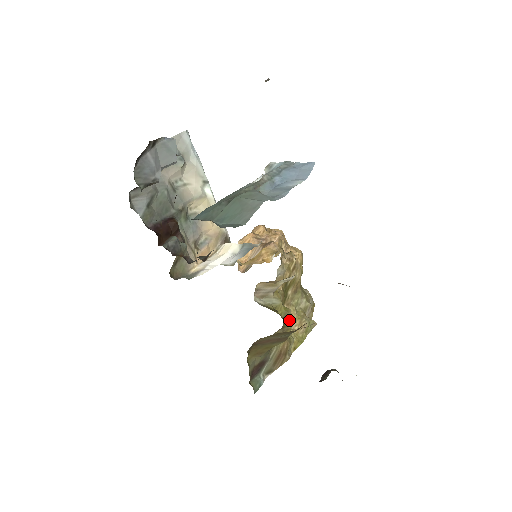
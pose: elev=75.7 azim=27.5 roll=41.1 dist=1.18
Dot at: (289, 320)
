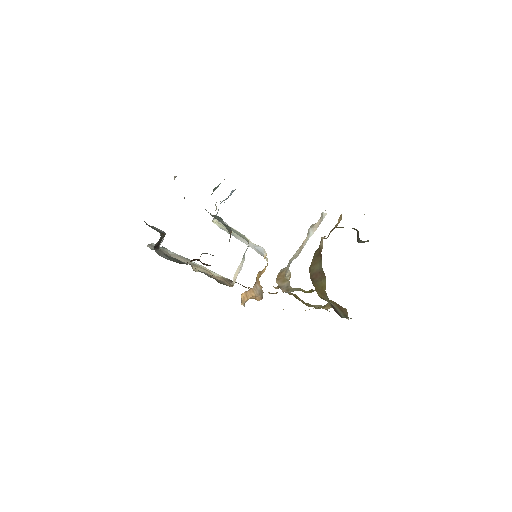
Dot at: occluded
